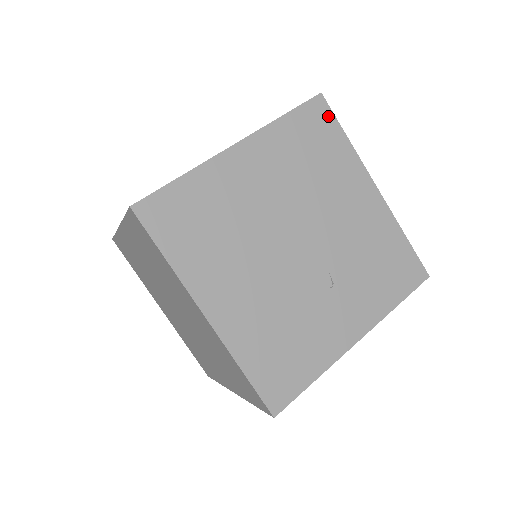
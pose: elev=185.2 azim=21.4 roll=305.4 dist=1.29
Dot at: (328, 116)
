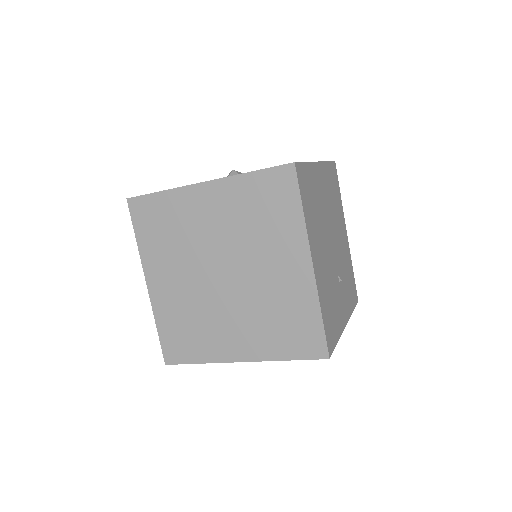
Dot at: (337, 176)
